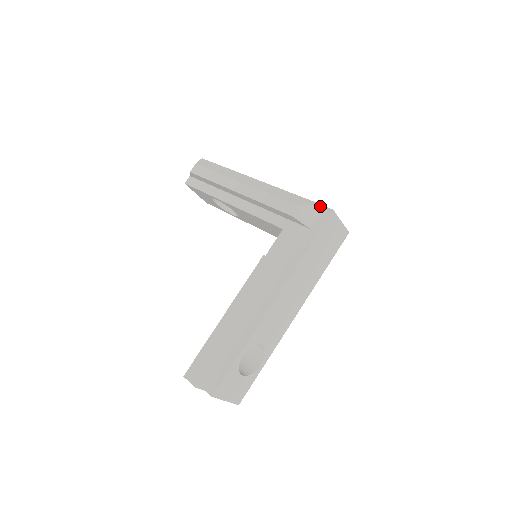
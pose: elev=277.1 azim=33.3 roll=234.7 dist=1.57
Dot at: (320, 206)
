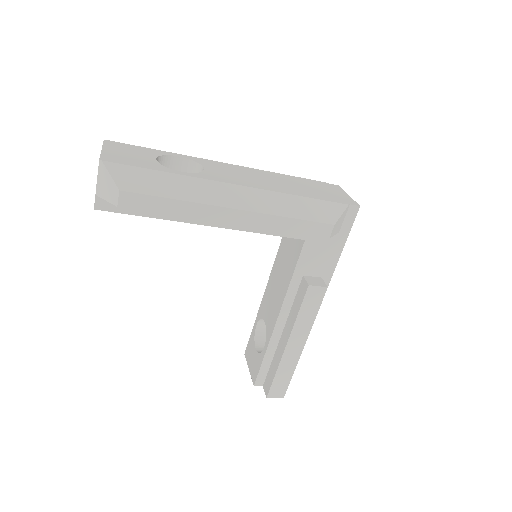
Dot at: (347, 208)
